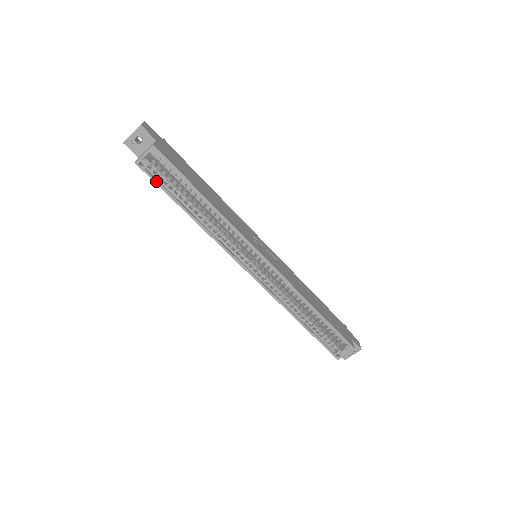
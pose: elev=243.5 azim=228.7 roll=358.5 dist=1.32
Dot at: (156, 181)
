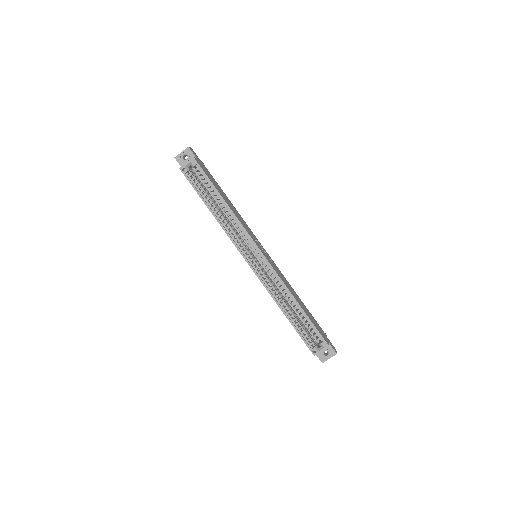
Dot at: (191, 183)
